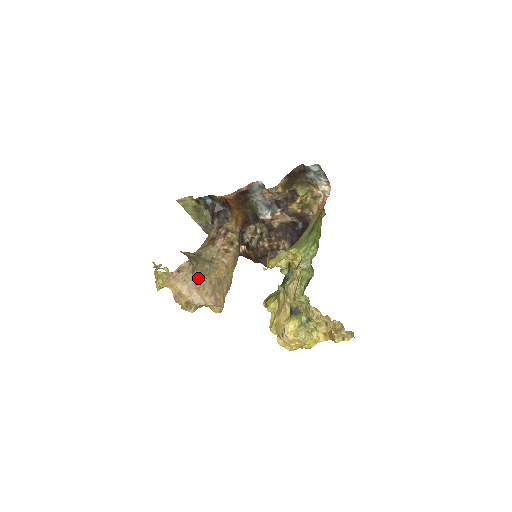
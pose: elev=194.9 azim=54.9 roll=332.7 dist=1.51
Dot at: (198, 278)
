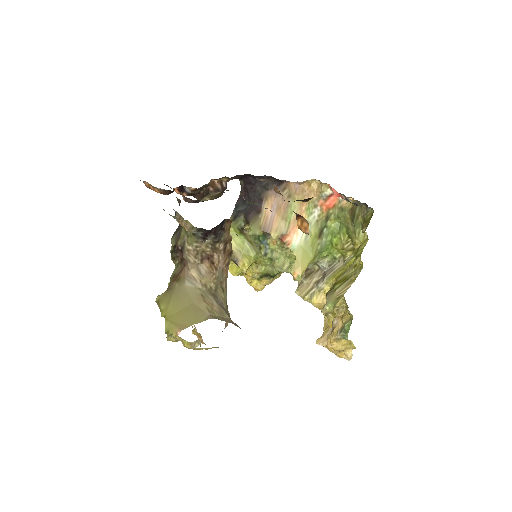
Dot at: occluded
